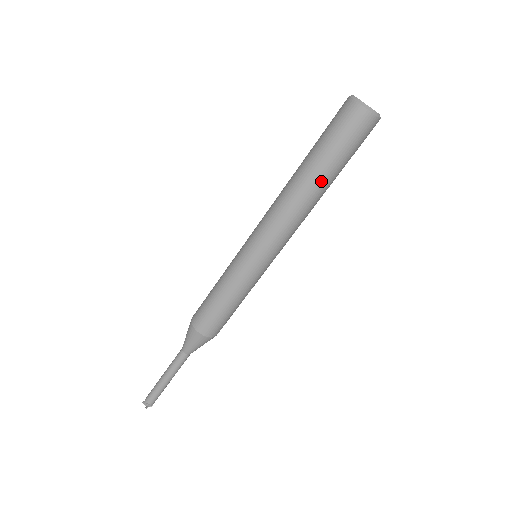
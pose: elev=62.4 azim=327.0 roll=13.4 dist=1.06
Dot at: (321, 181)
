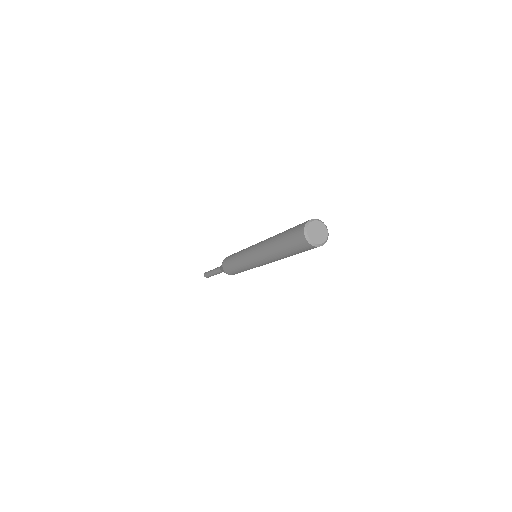
Dot at: occluded
